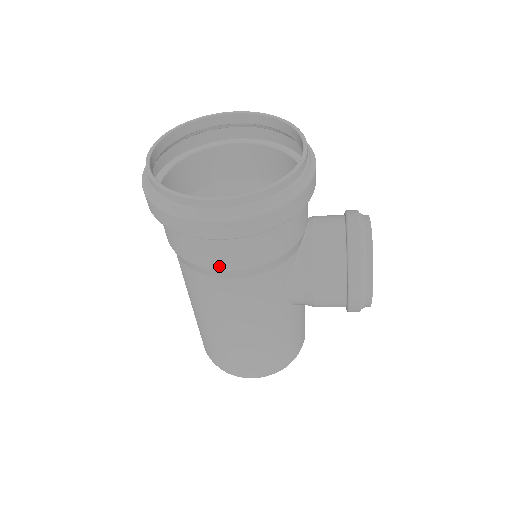
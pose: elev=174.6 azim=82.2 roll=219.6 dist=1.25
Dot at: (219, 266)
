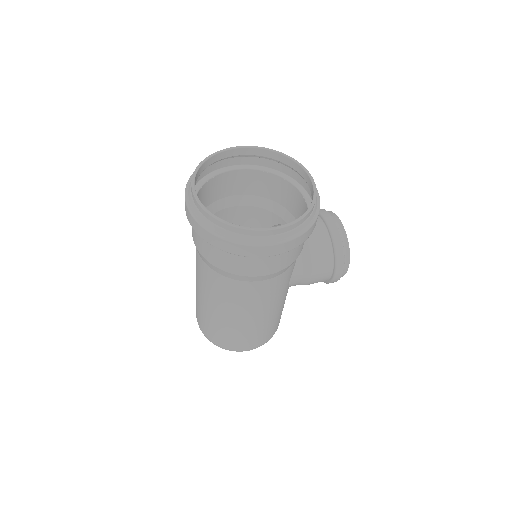
Dot at: (262, 273)
